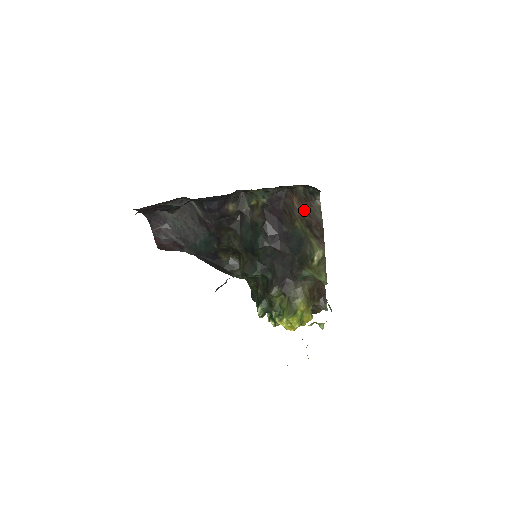
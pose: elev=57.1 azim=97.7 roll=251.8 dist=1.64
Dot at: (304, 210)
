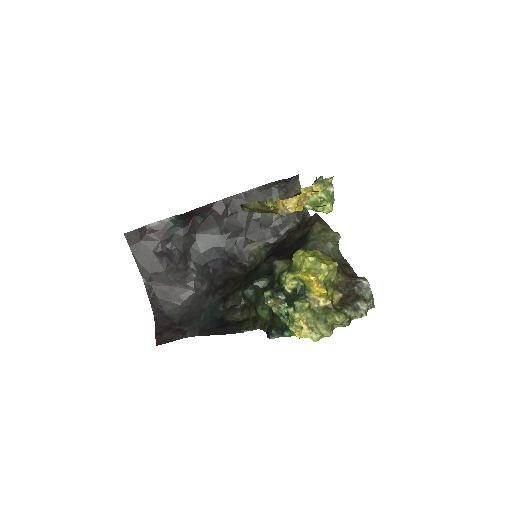
Dot at: (300, 228)
